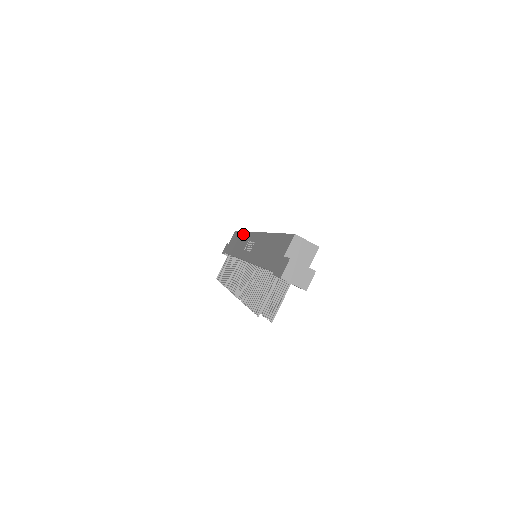
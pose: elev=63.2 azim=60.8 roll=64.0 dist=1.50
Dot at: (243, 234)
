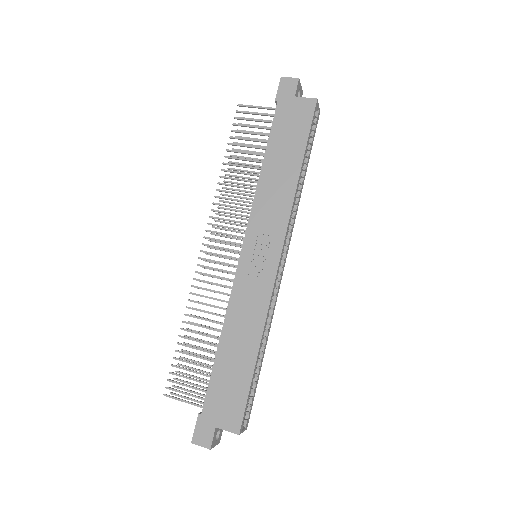
Dot at: (293, 181)
